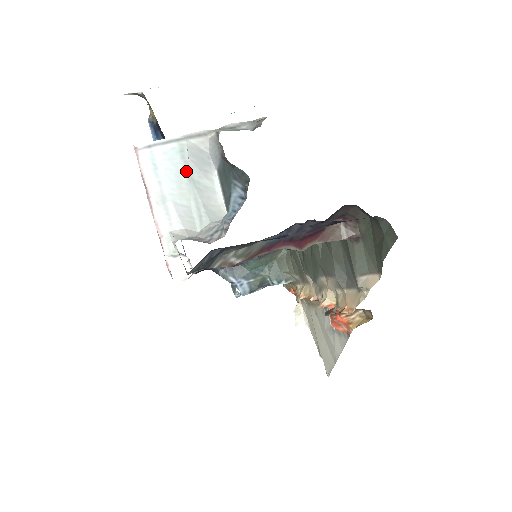
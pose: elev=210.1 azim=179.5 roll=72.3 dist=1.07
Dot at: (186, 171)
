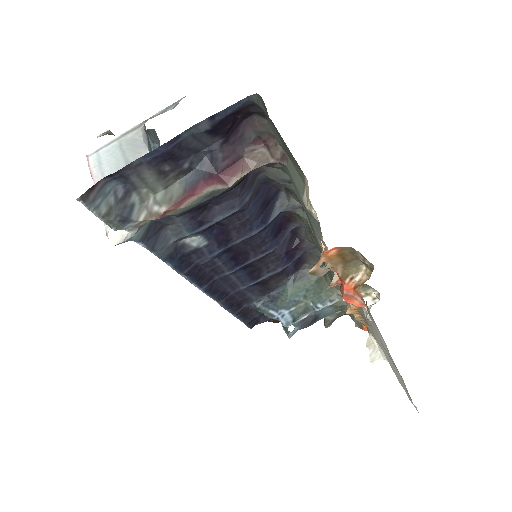
Dot at: (123, 158)
